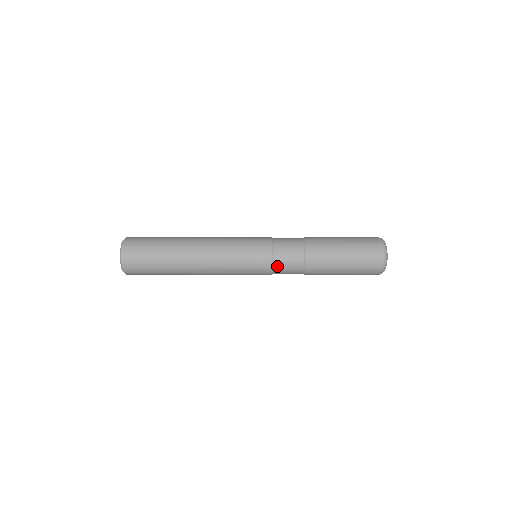
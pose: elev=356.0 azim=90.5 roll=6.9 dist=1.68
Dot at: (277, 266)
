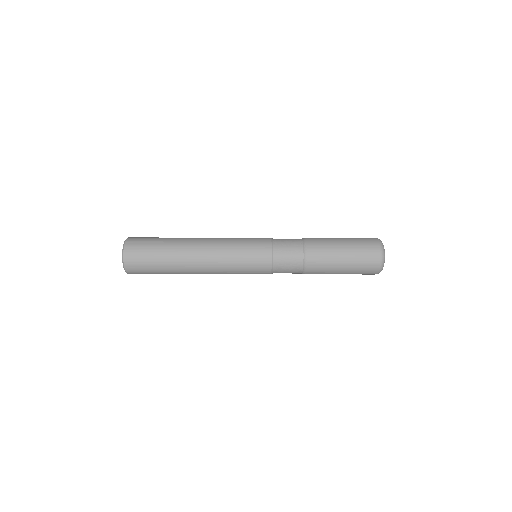
Dot at: (277, 255)
